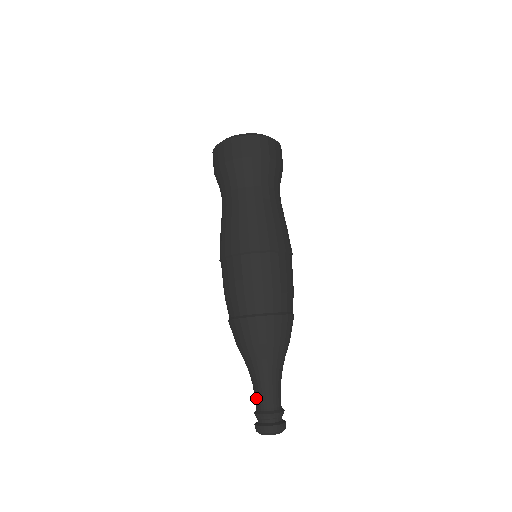
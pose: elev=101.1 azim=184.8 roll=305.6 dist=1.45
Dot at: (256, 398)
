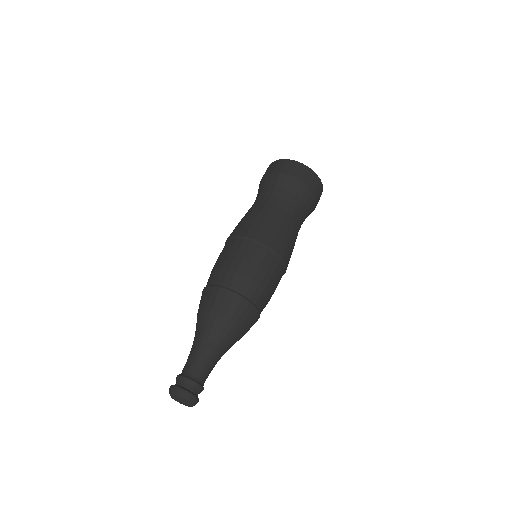
Dot at: (186, 363)
